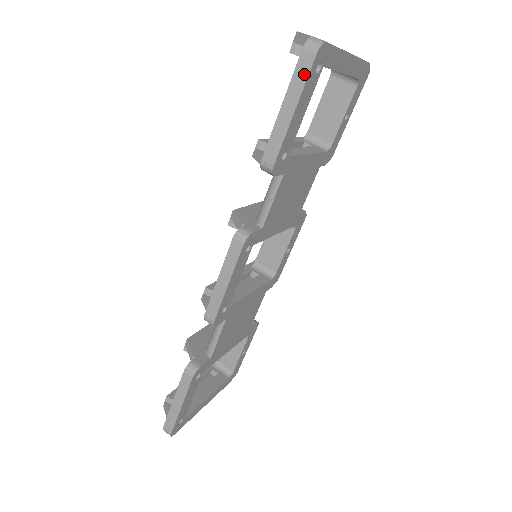
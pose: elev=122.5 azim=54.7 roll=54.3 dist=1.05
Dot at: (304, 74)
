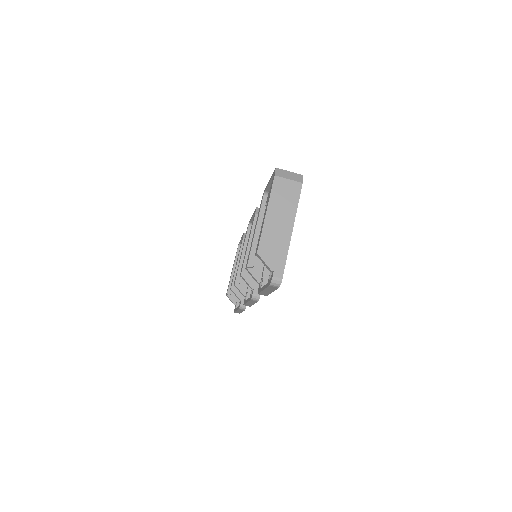
Dot at: (274, 289)
